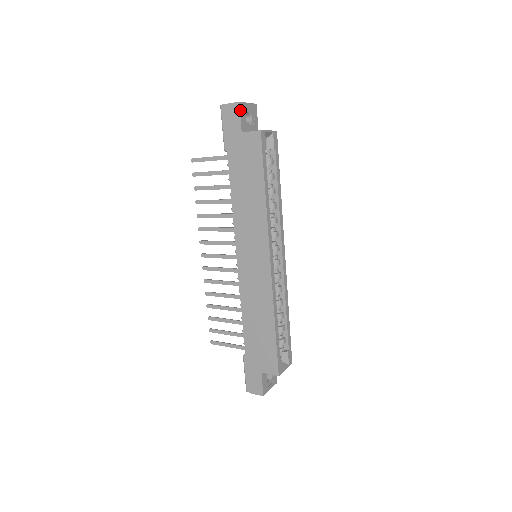
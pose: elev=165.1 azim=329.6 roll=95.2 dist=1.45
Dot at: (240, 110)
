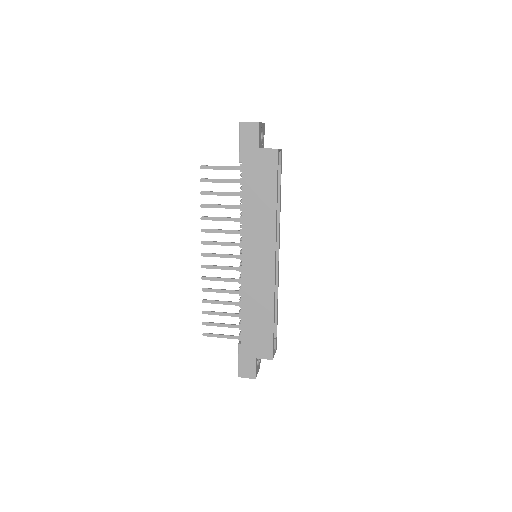
Dot at: (259, 129)
